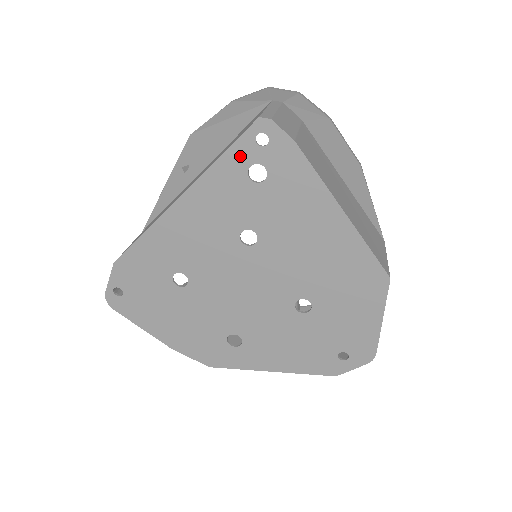
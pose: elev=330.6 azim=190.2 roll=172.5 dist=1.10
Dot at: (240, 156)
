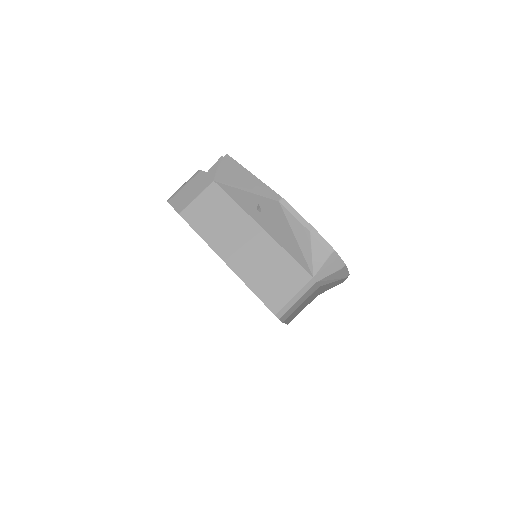
Dot at: occluded
